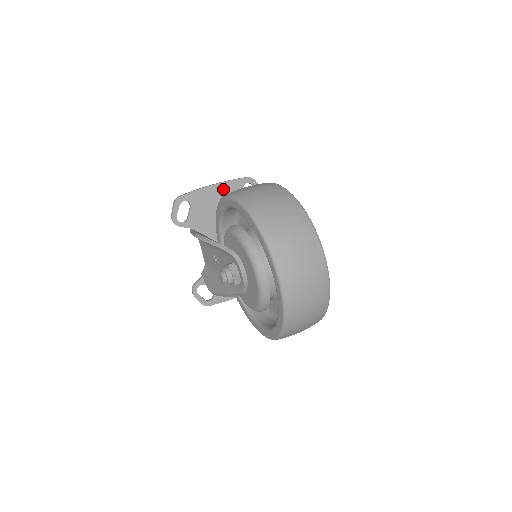
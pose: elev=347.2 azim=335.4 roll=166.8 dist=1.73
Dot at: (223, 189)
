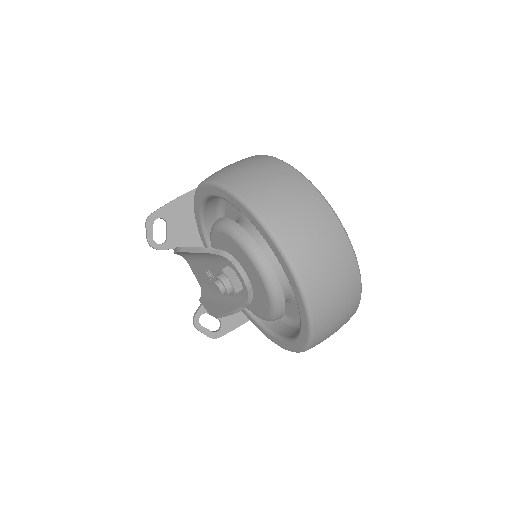
Dot at: occluded
